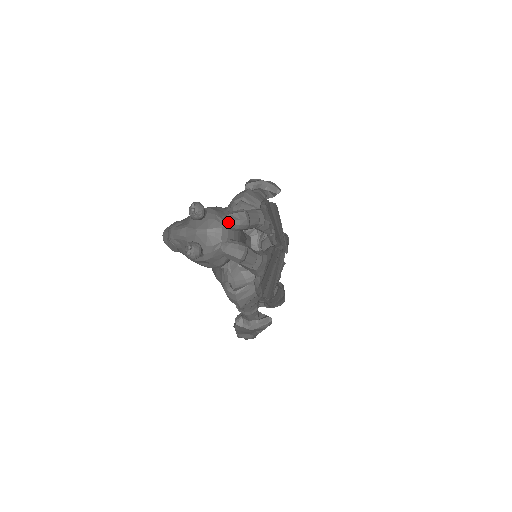
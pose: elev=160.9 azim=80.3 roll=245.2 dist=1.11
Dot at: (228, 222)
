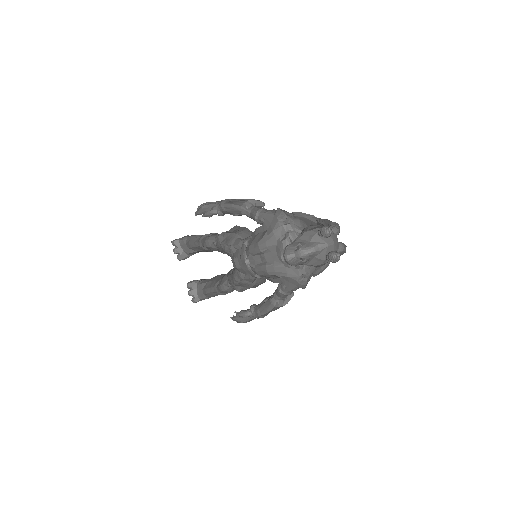
Dot at: (337, 232)
